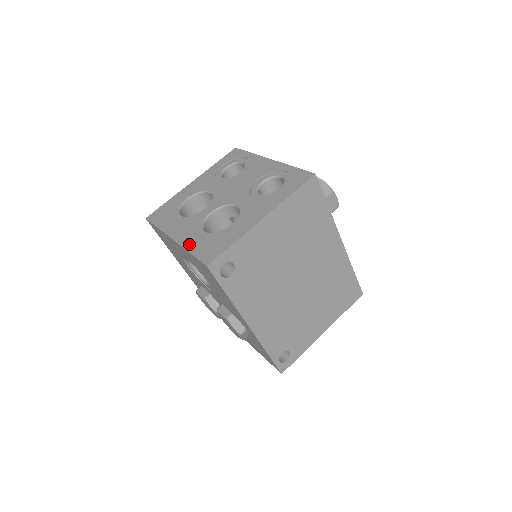
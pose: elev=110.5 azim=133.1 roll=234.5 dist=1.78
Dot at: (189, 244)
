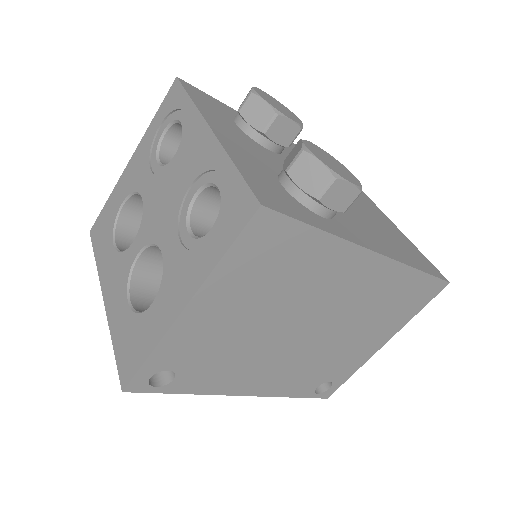
Dot at: (113, 323)
